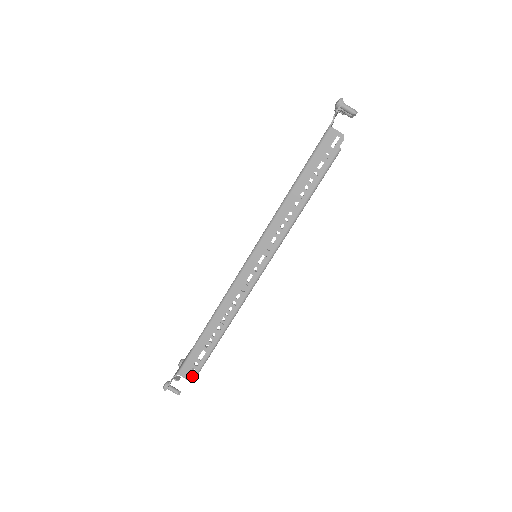
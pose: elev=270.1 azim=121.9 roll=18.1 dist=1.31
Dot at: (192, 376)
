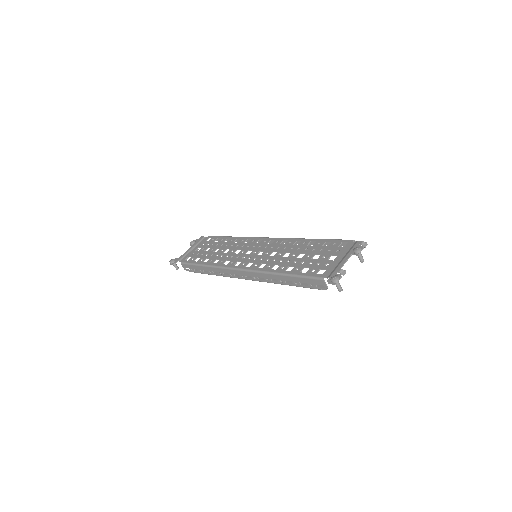
Dot at: (187, 270)
